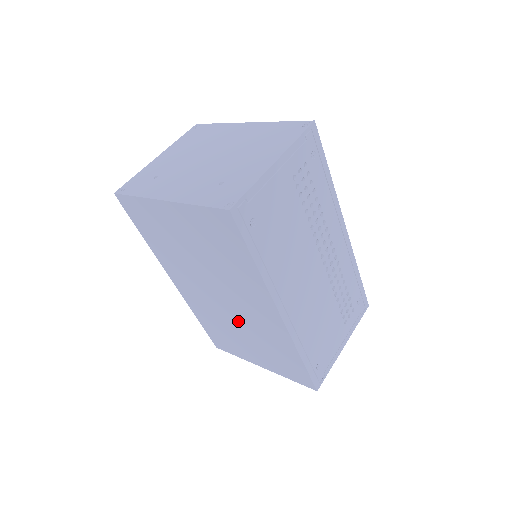
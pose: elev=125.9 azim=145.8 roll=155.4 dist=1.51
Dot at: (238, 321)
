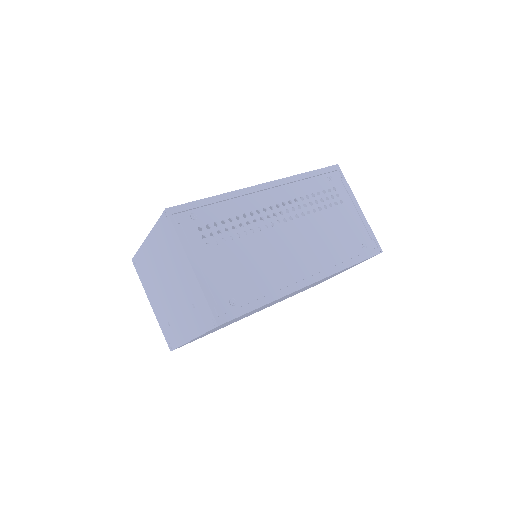
Dot at: occluded
